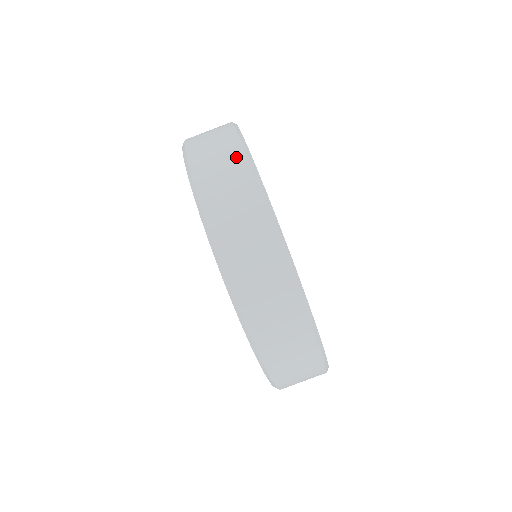
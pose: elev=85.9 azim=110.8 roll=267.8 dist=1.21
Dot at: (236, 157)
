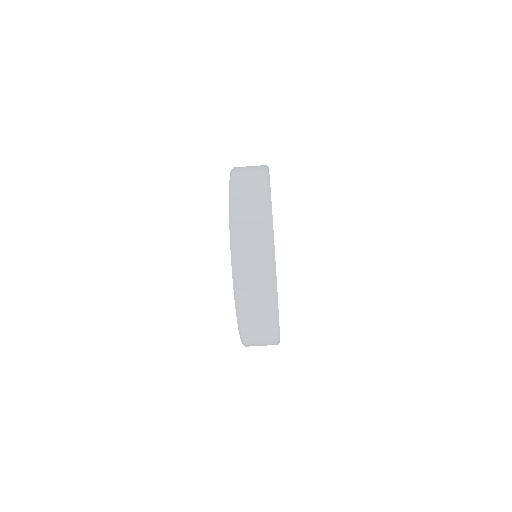
Dot at: (268, 304)
